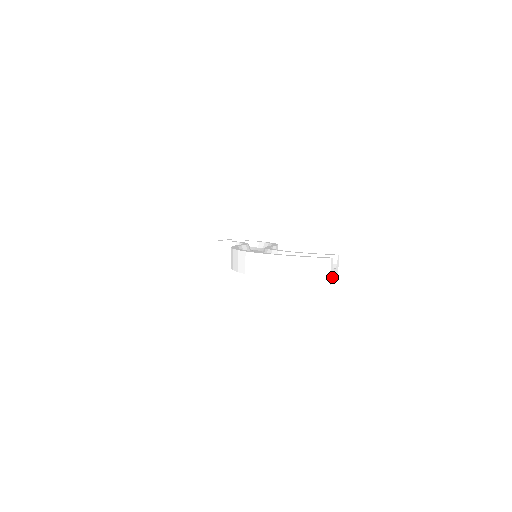
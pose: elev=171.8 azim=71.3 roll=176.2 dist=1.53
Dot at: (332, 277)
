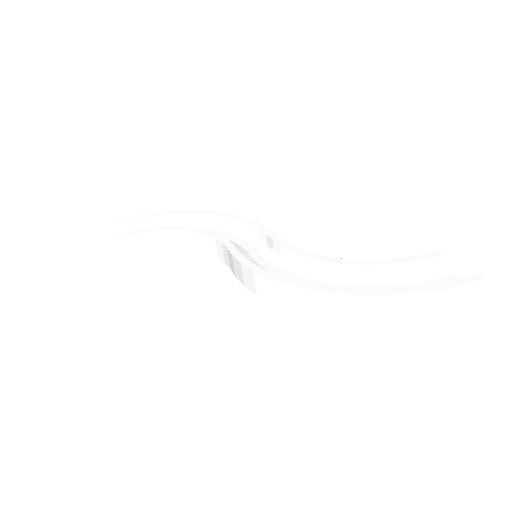
Dot at: occluded
